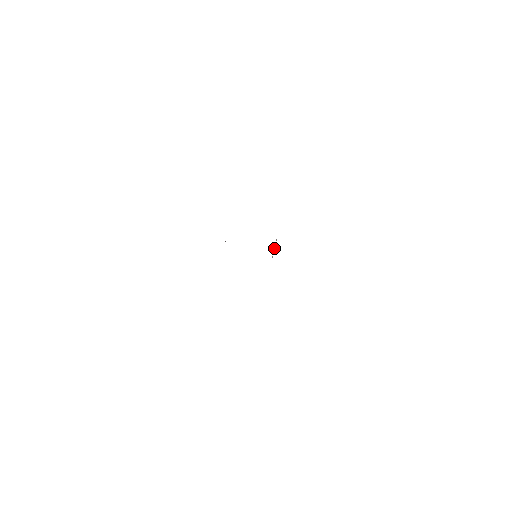
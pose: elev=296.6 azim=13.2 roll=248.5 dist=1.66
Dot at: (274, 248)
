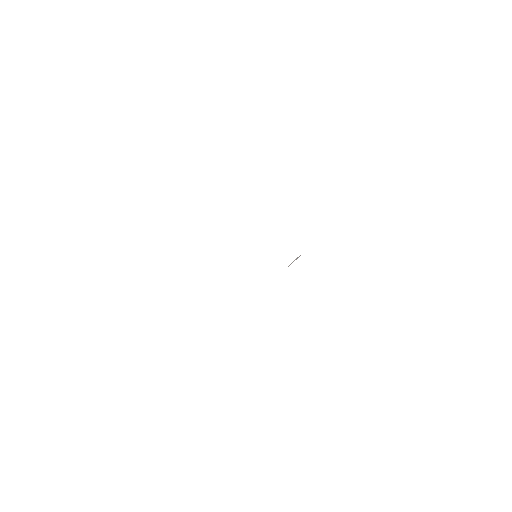
Dot at: (293, 261)
